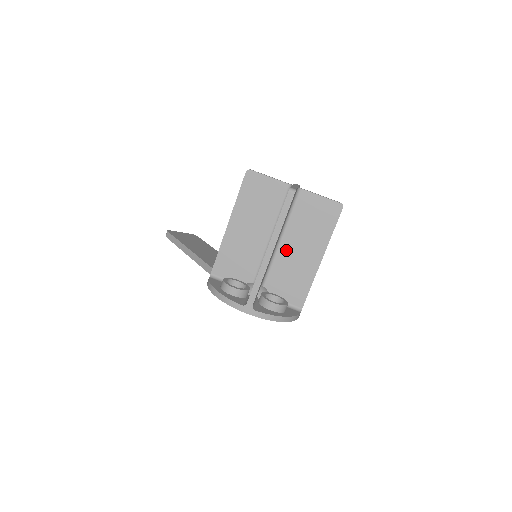
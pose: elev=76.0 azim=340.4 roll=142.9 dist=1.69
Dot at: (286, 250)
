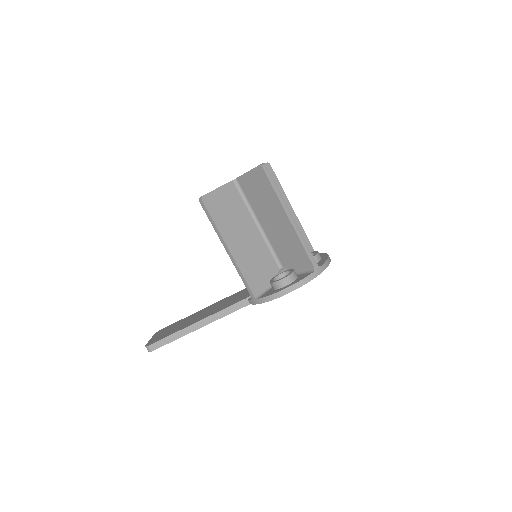
Dot at: occluded
